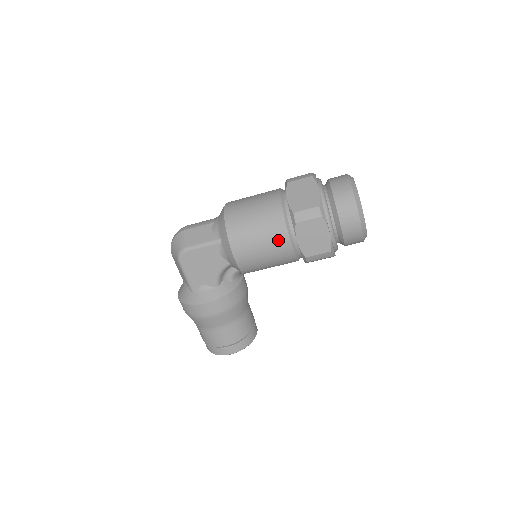
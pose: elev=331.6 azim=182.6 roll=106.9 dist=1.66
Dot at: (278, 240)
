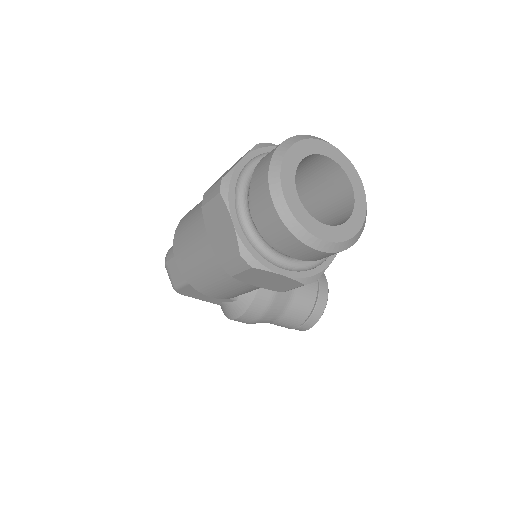
Dot at: (236, 283)
